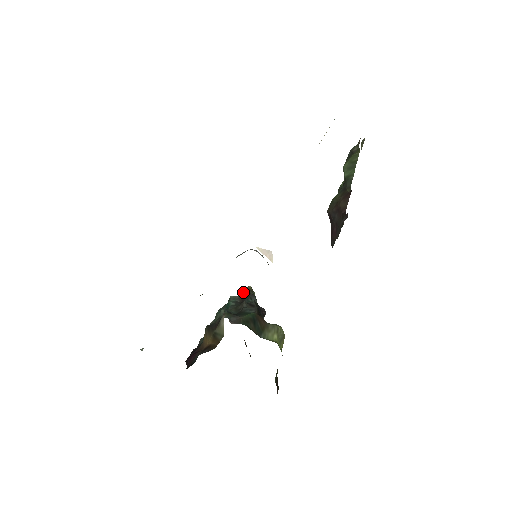
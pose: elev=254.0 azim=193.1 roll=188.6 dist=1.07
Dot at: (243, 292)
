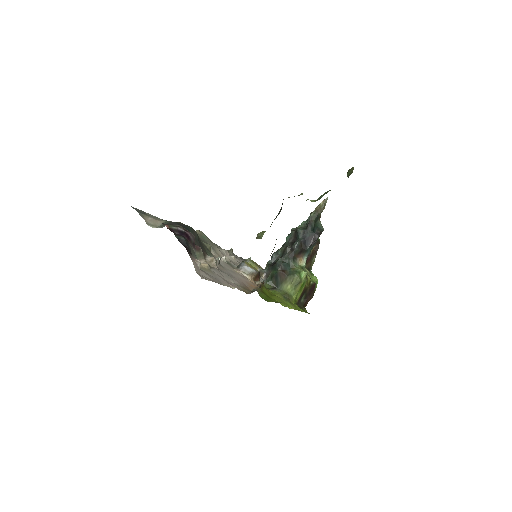
Dot at: (312, 213)
